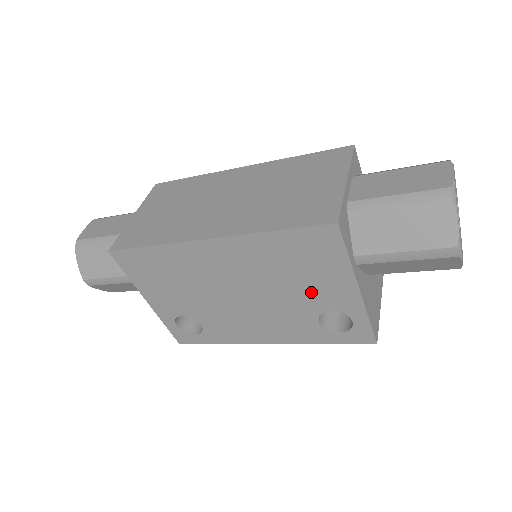
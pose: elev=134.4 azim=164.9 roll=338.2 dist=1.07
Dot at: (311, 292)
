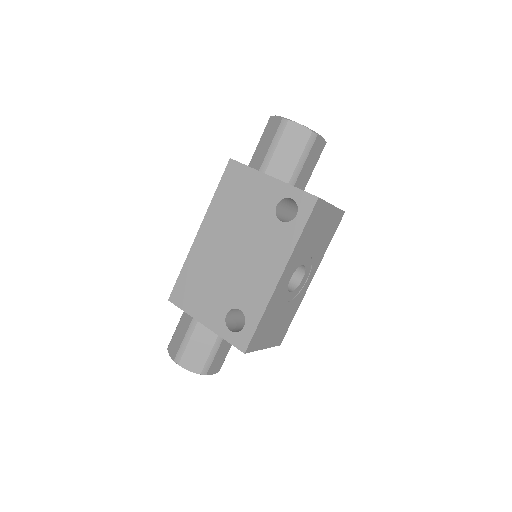
Dot at: (258, 206)
